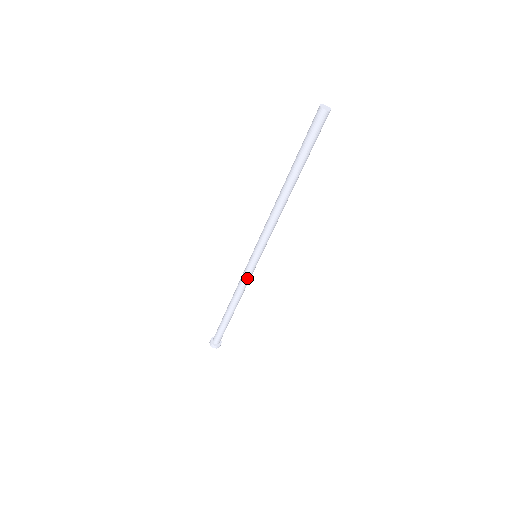
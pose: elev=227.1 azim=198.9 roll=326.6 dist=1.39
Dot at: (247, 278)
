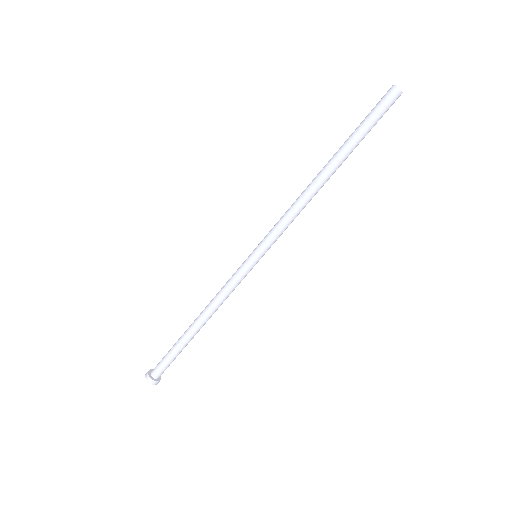
Dot at: (232, 281)
